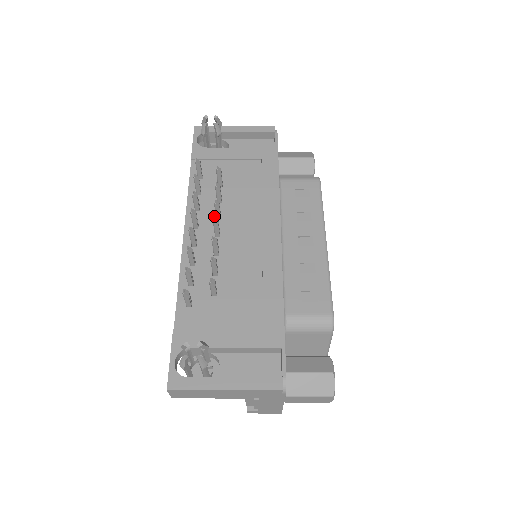
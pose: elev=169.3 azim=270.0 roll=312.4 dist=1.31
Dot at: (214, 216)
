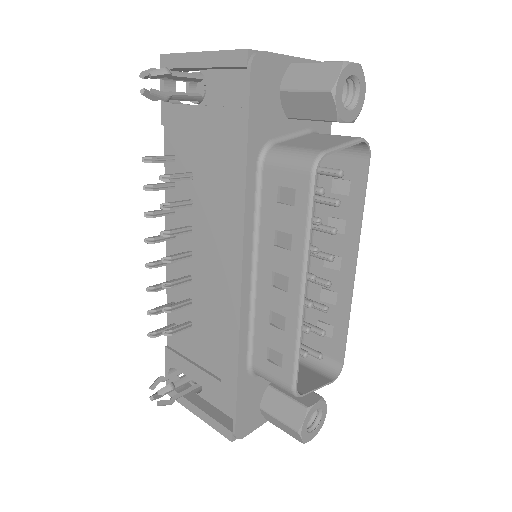
Dot at: (186, 226)
